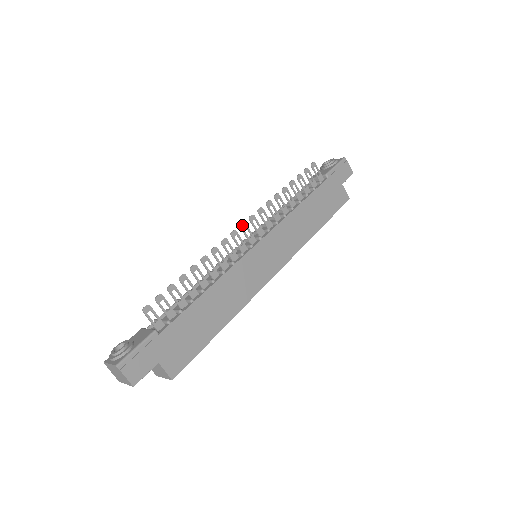
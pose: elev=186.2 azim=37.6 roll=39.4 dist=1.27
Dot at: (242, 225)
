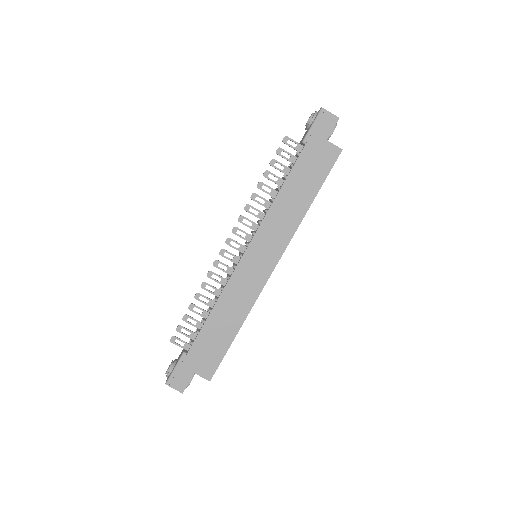
Dot at: (227, 241)
